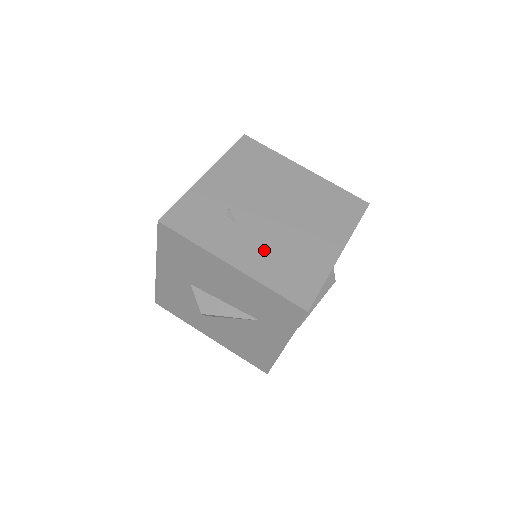
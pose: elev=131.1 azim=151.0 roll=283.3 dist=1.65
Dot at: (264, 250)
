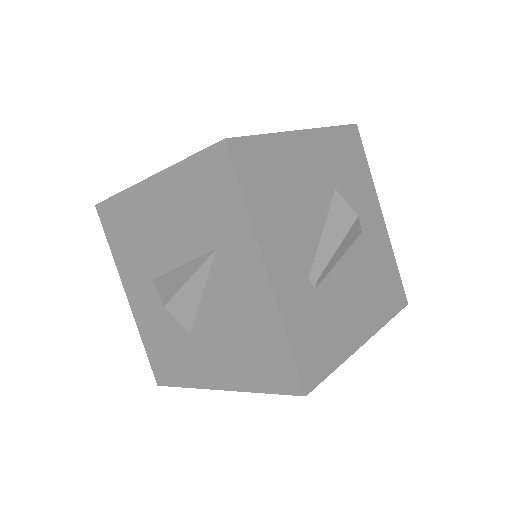
Dot at: occluded
